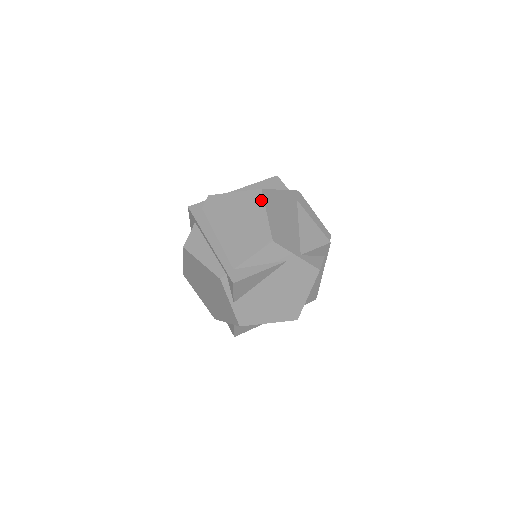
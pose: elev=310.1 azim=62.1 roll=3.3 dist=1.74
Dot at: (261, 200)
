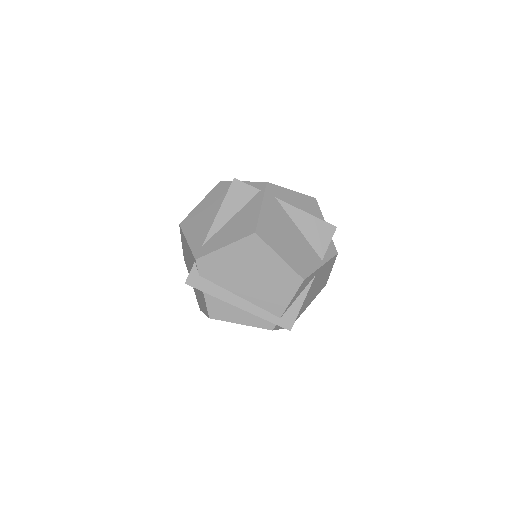
Dot at: (263, 245)
